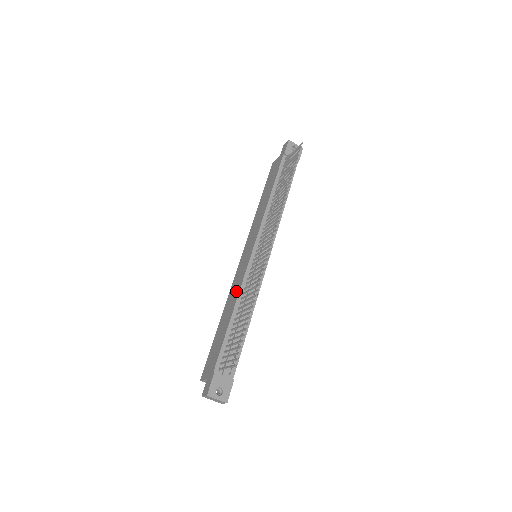
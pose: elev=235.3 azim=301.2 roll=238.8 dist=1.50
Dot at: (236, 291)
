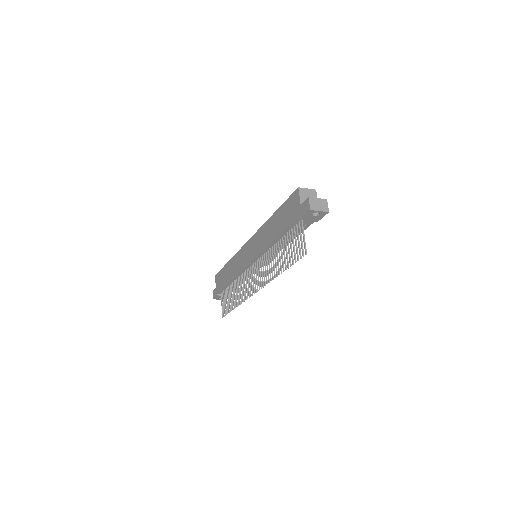
Dot at: (236, 269)
